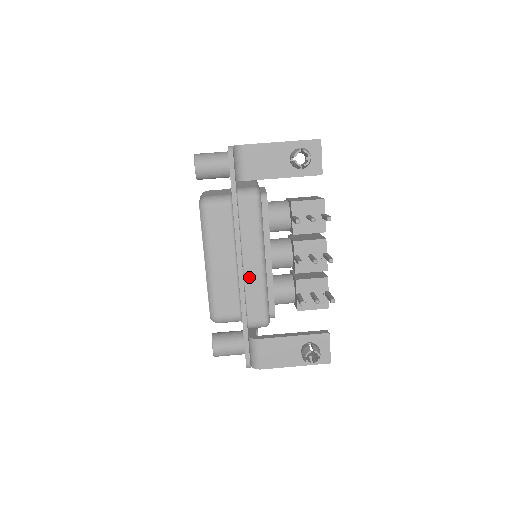
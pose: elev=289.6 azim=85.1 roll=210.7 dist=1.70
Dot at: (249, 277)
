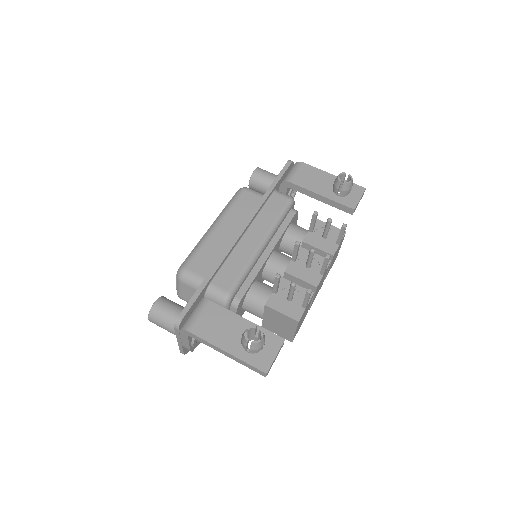
Dot at: (241, 248)
